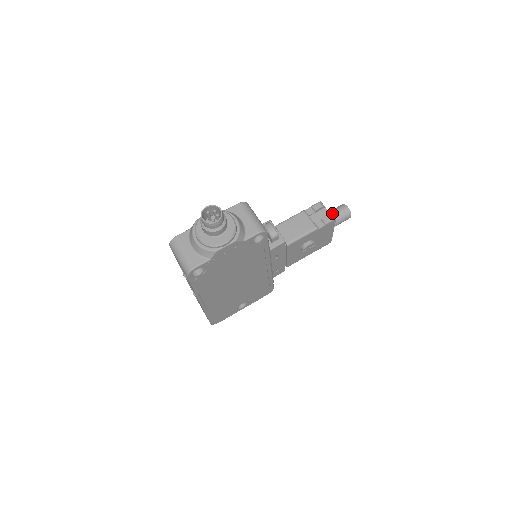
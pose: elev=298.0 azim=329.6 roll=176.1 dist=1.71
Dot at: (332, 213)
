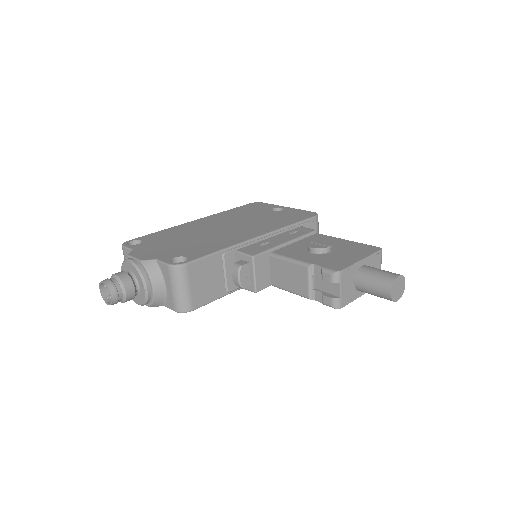
Dot at: (365, 282)
